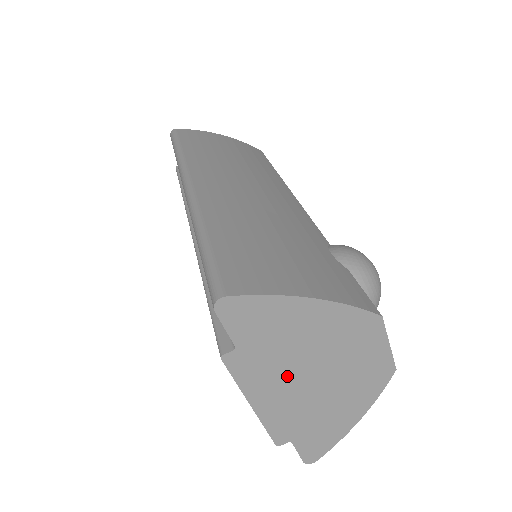
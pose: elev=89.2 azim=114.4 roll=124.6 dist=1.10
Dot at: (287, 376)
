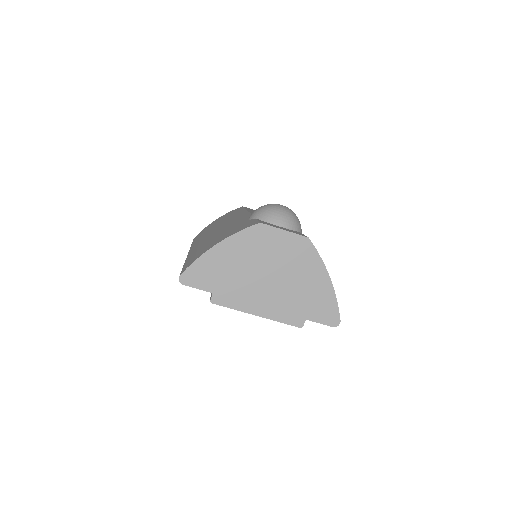
Dot at: (254, 287)
